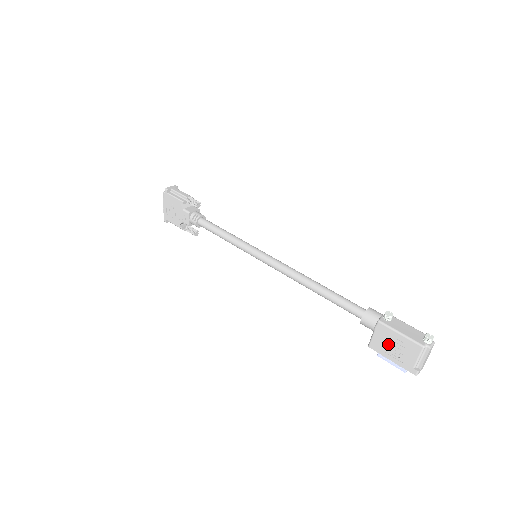
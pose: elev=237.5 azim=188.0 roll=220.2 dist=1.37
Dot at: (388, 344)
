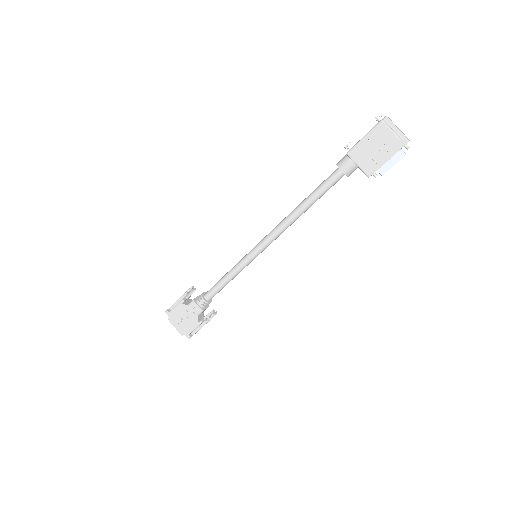
Dot at: (371, 155)
